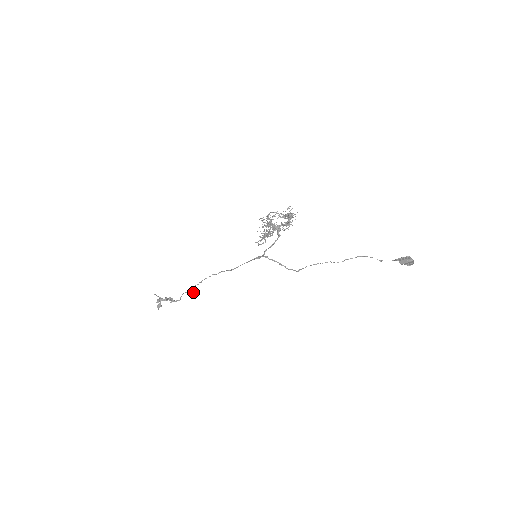
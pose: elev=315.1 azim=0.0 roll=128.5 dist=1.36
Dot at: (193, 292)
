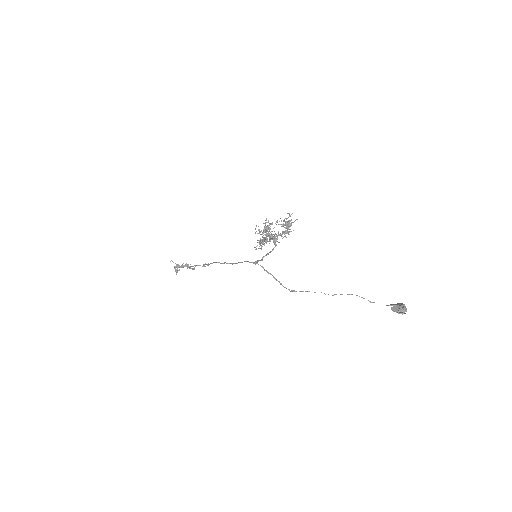
Dot at: (205, 266)
